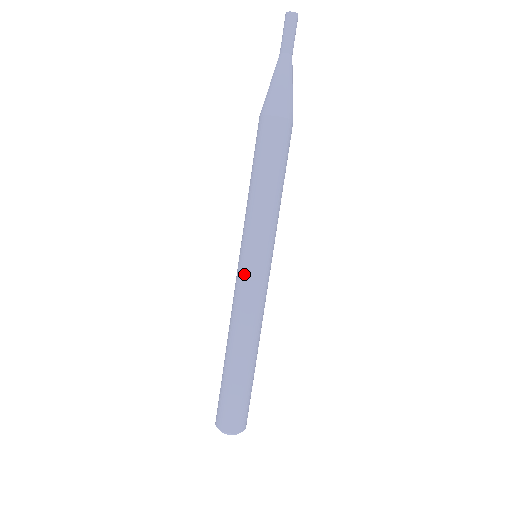
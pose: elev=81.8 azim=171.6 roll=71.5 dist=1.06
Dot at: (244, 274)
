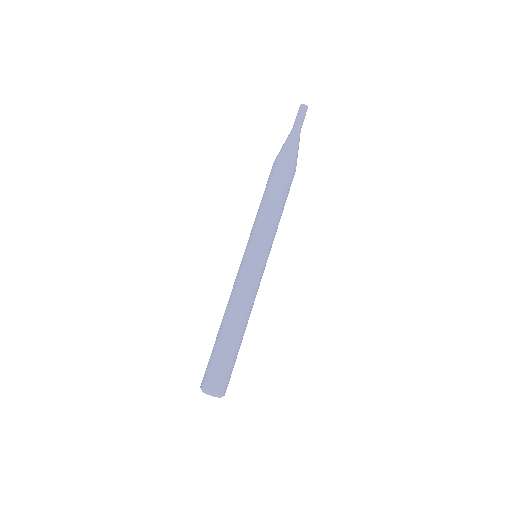
Dot at: (253, 266)
